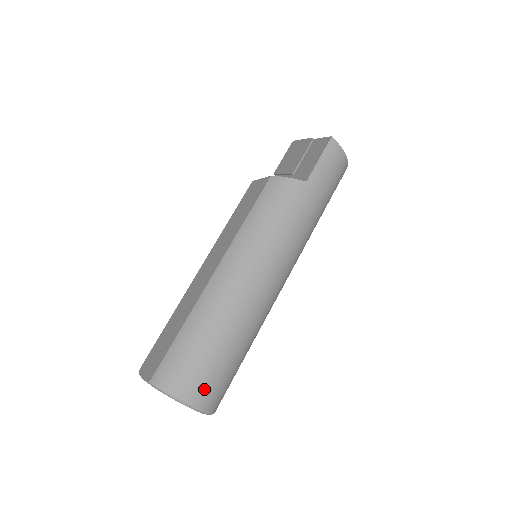
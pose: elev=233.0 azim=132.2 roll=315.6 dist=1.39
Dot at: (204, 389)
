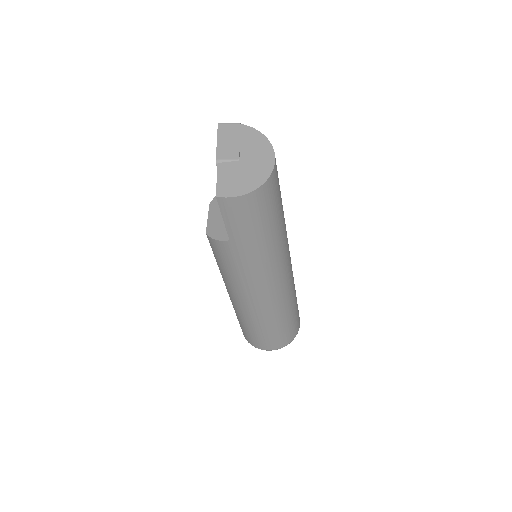
Dot at: (271, 345)
